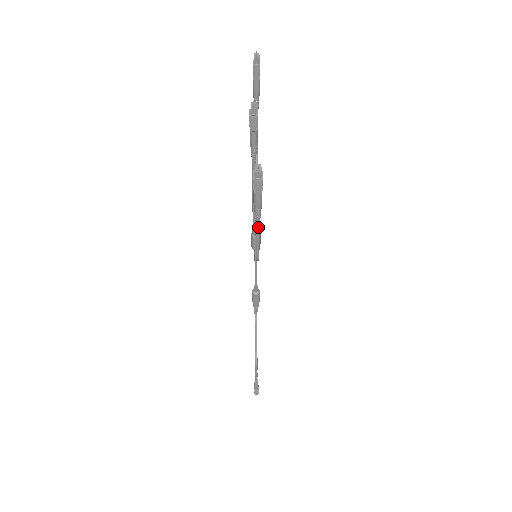
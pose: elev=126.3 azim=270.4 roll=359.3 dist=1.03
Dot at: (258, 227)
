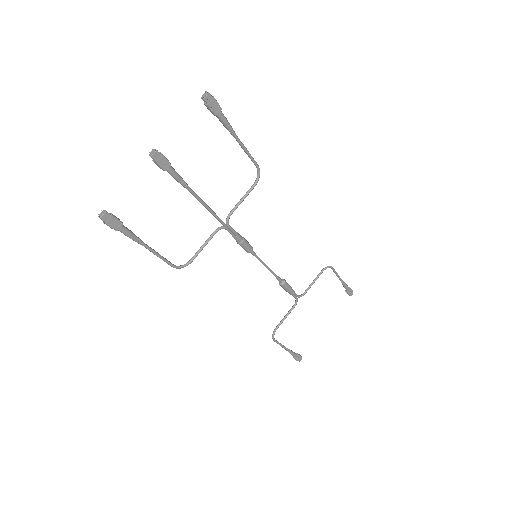
Dot at: (147, 248)
